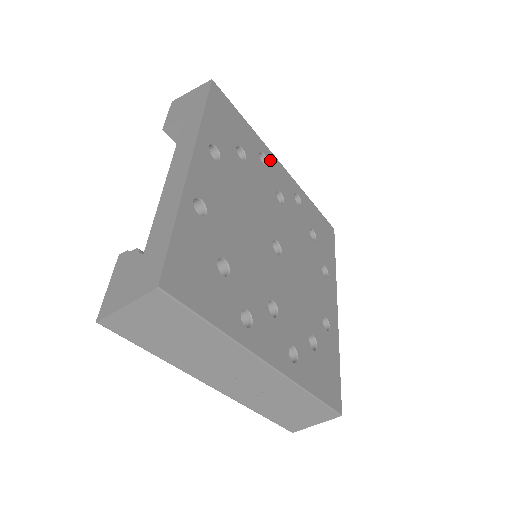
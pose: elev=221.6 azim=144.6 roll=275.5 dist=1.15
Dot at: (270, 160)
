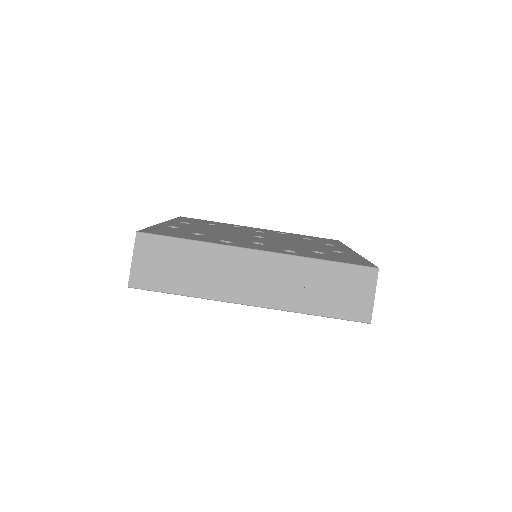
Dot at: occluded
